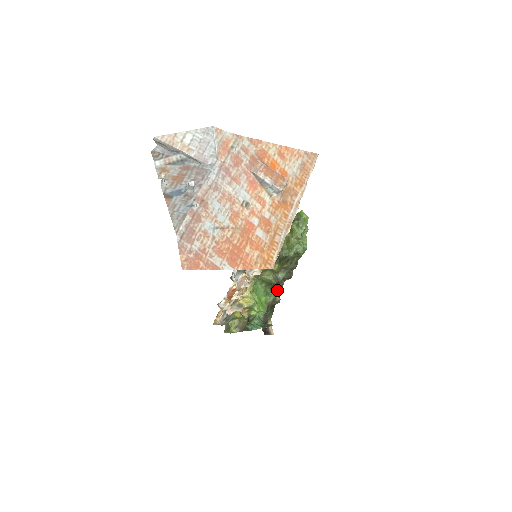
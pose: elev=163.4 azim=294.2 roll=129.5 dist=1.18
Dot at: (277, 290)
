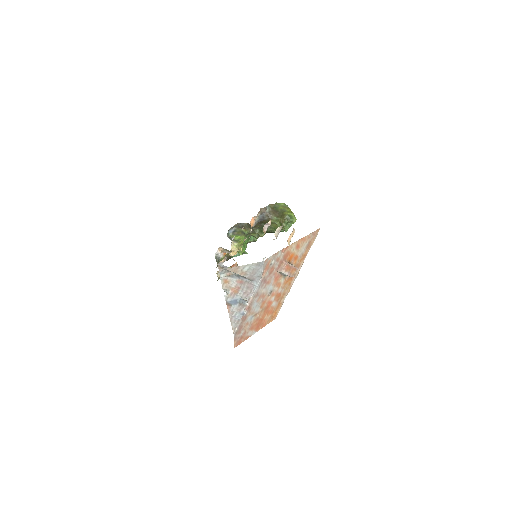
Dot at: occluded
